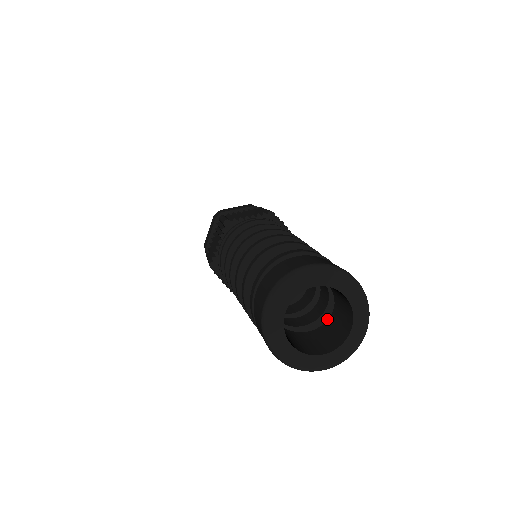
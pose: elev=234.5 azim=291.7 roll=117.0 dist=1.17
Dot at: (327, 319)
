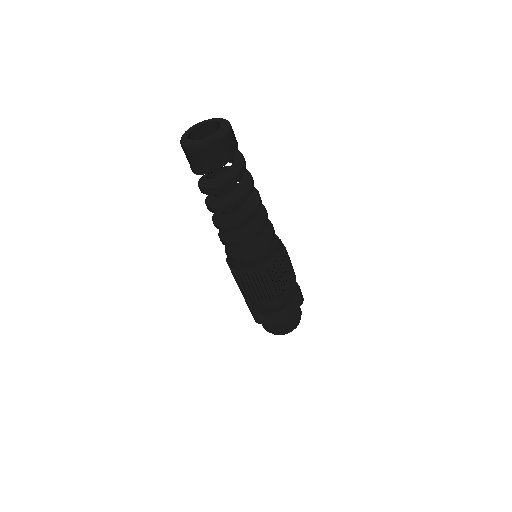
Dot at: (238, 158)
